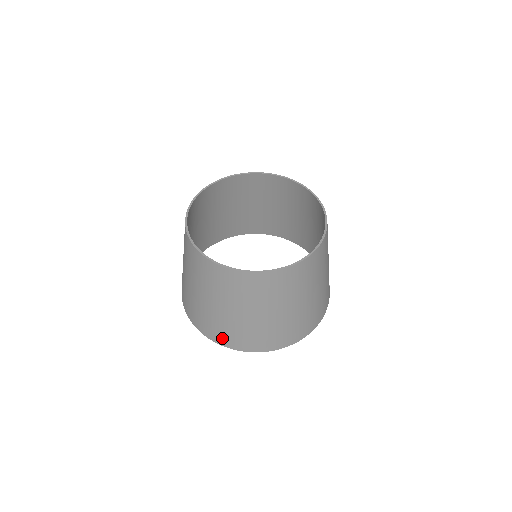
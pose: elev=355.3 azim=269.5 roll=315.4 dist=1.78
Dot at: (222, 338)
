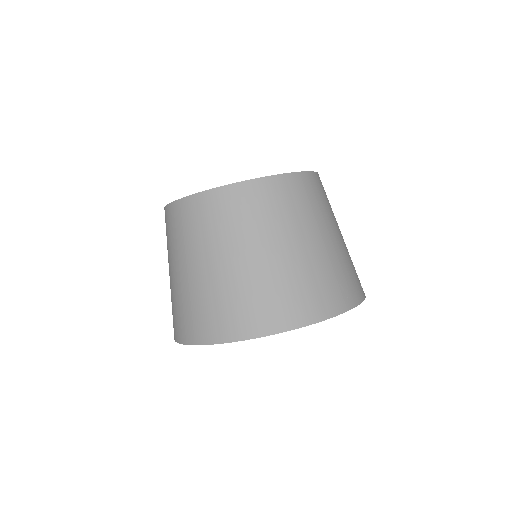
Dot at: (204, 328)
